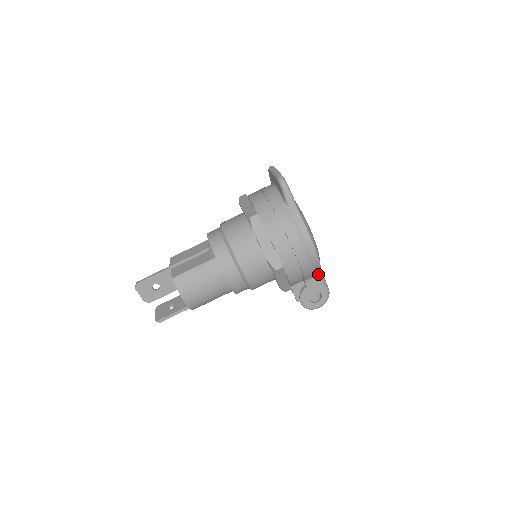
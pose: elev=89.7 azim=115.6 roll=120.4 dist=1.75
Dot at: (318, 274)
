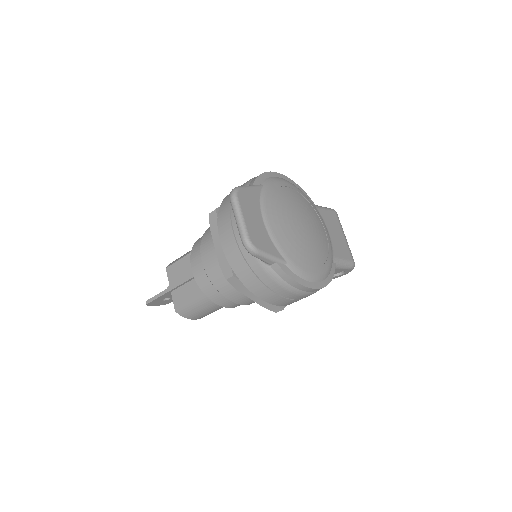
Dot at: occluded
